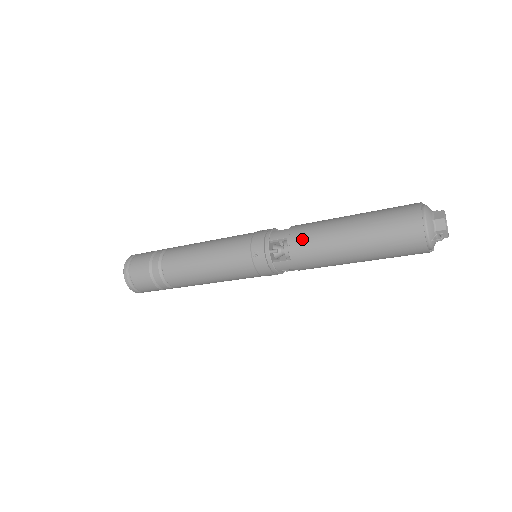
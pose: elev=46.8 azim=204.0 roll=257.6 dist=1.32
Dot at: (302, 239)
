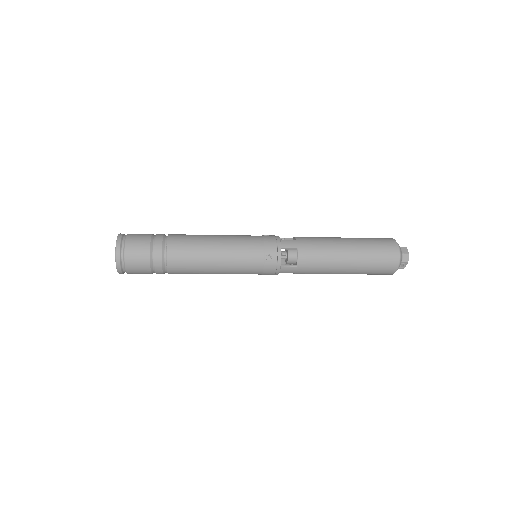
Dot at: (311, 251)
